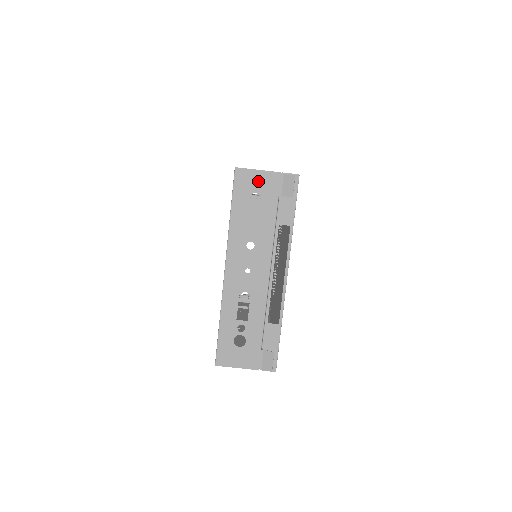
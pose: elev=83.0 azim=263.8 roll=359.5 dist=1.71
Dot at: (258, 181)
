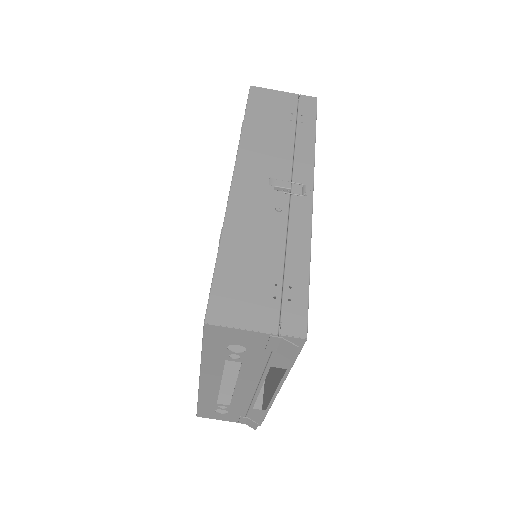
Dot at: (241, 337)
